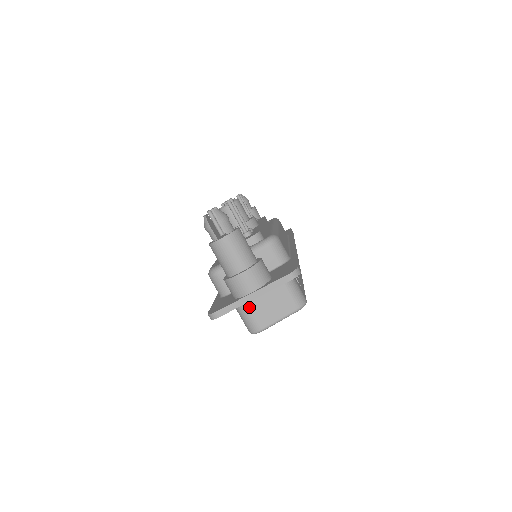
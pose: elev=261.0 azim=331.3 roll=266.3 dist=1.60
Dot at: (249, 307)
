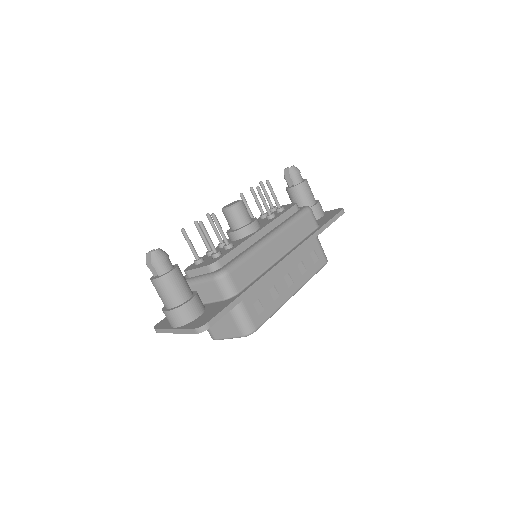
Dot at: occluded
